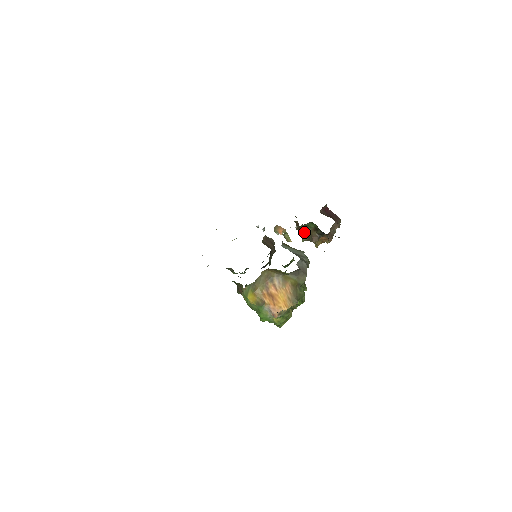
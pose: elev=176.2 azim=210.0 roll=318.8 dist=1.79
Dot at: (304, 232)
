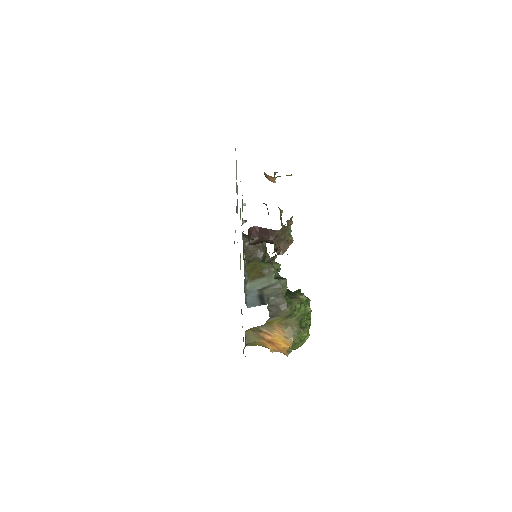
Dot at: occluded
